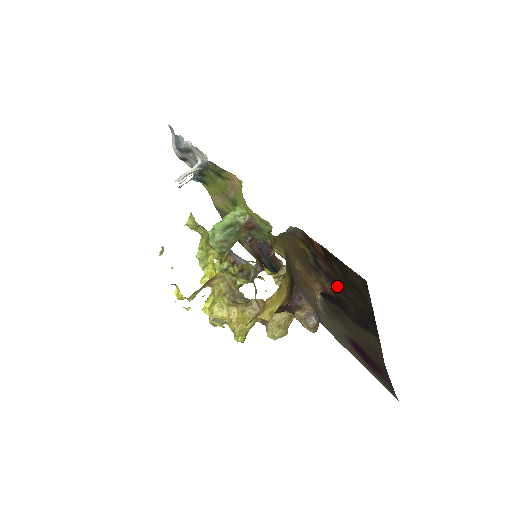
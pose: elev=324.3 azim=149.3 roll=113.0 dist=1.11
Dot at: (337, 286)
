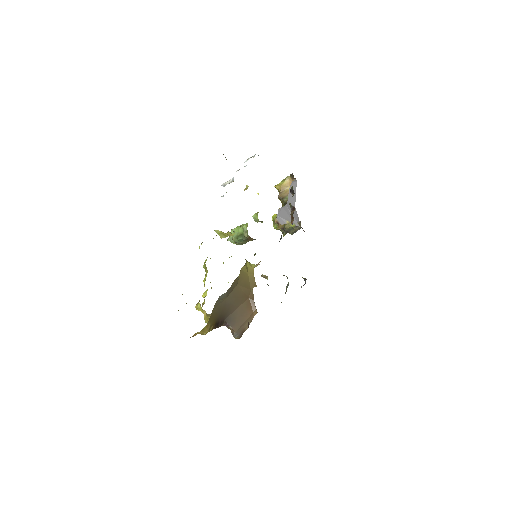
Dot at: occluded
